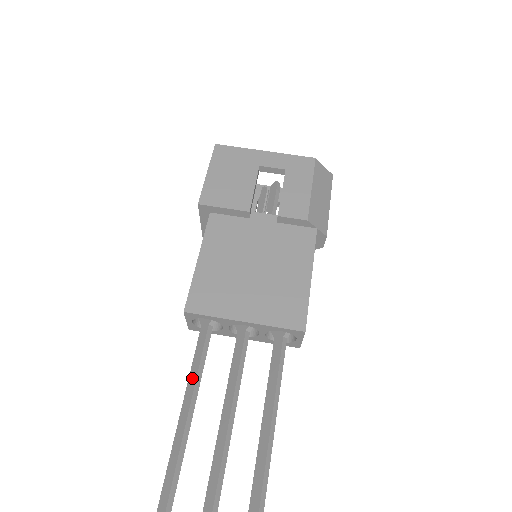
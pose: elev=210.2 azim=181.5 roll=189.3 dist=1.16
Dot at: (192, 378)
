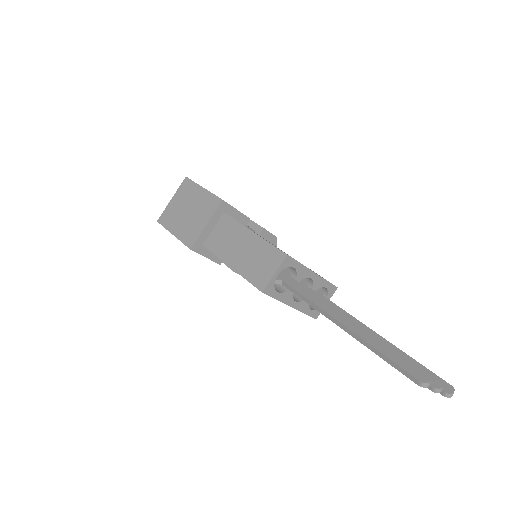
Dot at: (322, 303)
